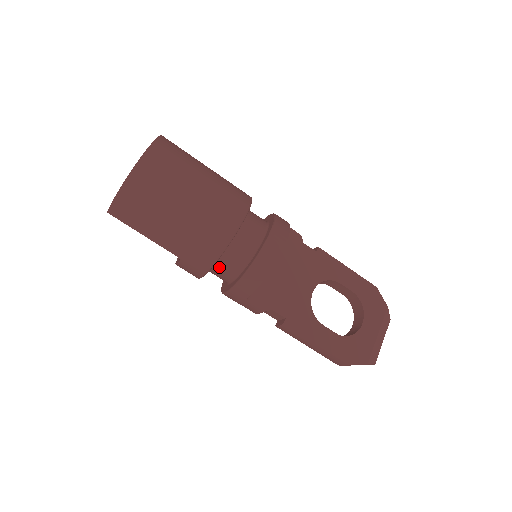
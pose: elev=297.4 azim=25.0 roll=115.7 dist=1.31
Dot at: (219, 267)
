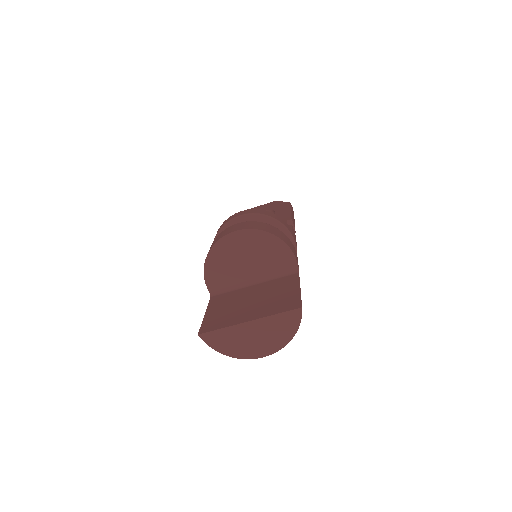
Dot at: occluded
